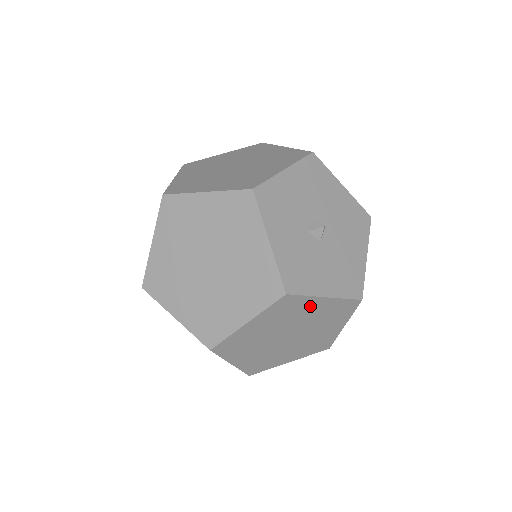
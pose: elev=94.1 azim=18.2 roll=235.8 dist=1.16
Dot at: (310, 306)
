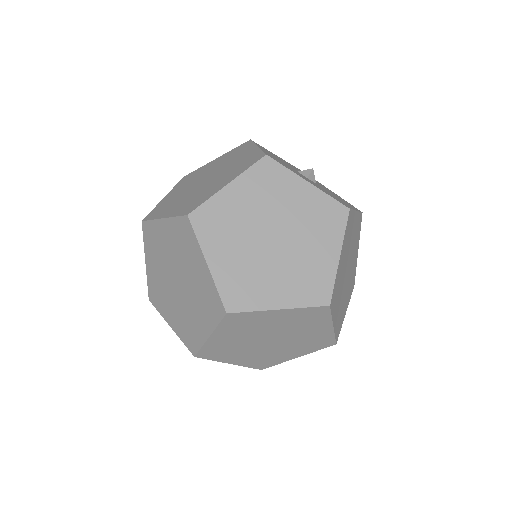
Dot at: (353, 225)
